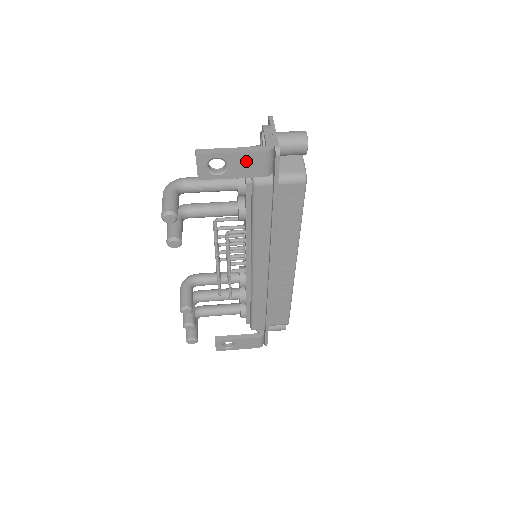
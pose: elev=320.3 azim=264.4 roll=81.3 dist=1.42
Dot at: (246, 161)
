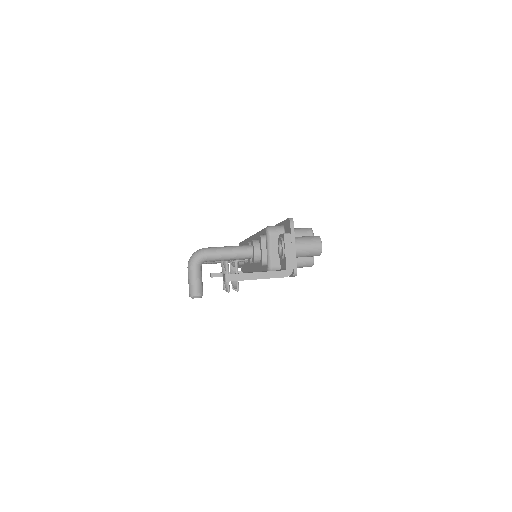
Dot at: occluded
